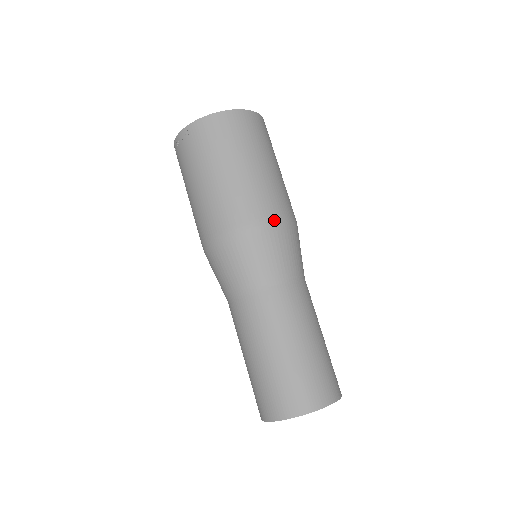
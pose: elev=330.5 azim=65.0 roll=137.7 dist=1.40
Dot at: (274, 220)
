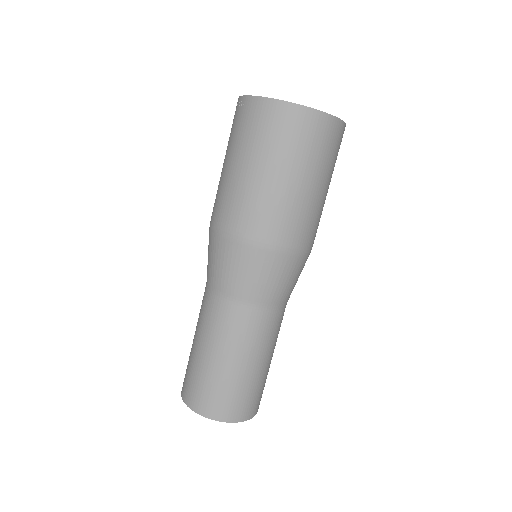
Dot at: (268, 245)
